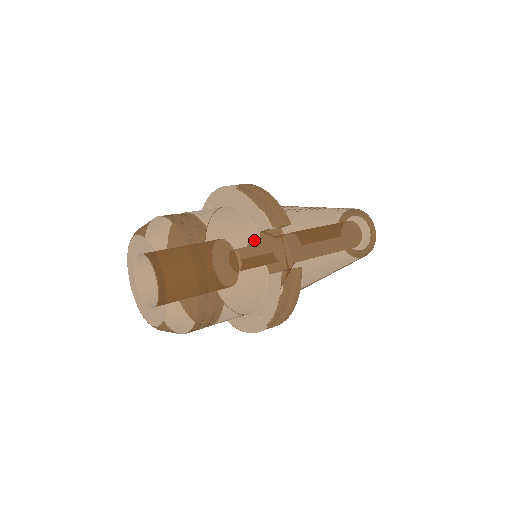
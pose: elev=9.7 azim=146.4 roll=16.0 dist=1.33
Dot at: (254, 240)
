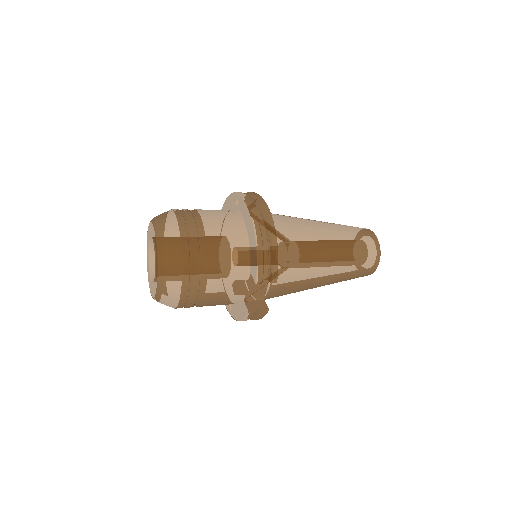
Dot at: (243, 277)
